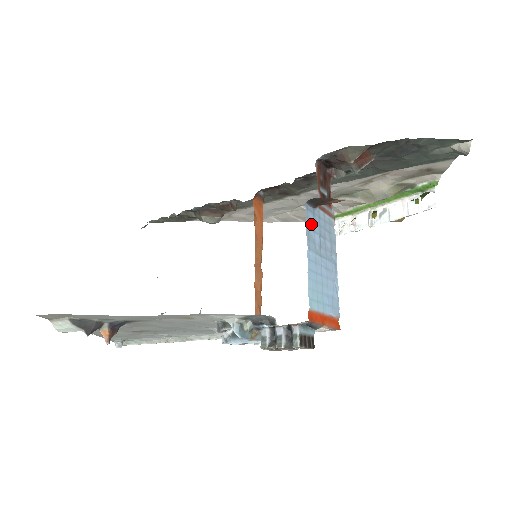
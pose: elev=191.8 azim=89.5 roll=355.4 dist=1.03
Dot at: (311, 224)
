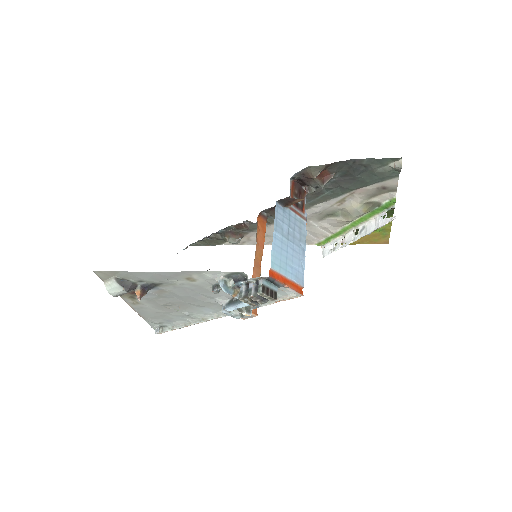
Dot at: (280, 217)
